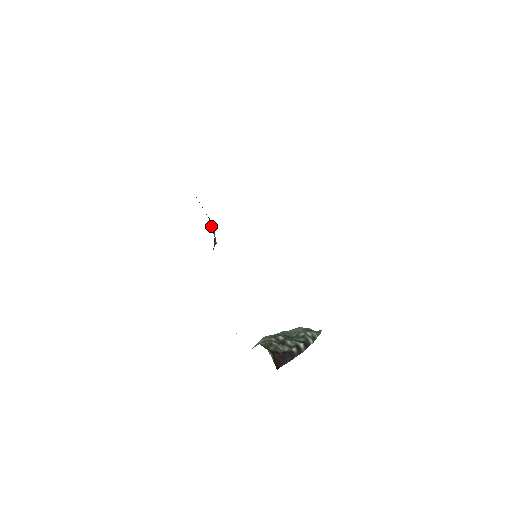
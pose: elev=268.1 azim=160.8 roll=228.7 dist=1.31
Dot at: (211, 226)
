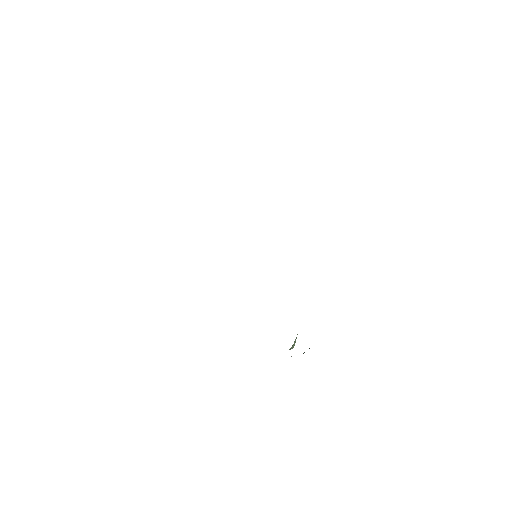
Dot at: occluded
